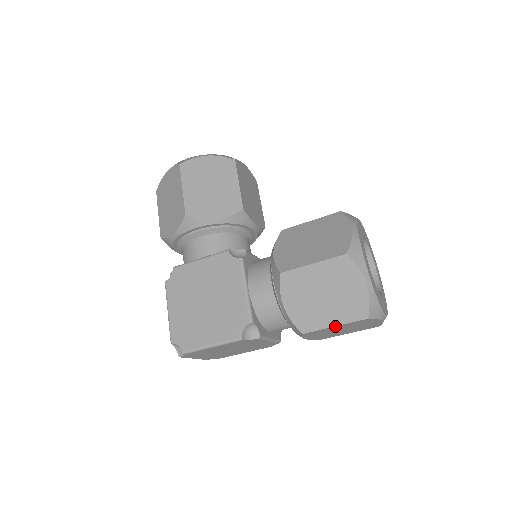
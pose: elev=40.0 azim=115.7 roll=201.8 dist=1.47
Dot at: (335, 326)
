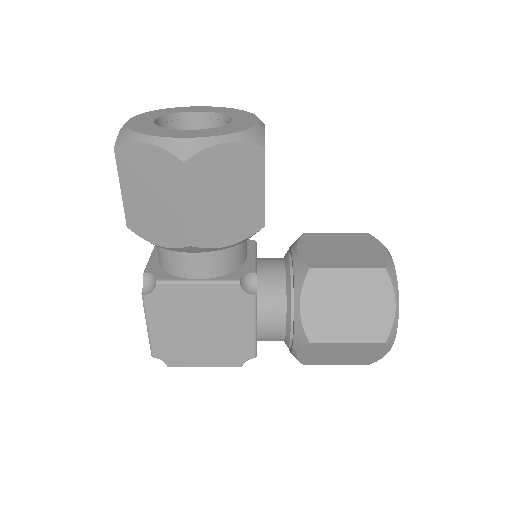
Dot at: (337, 364)
